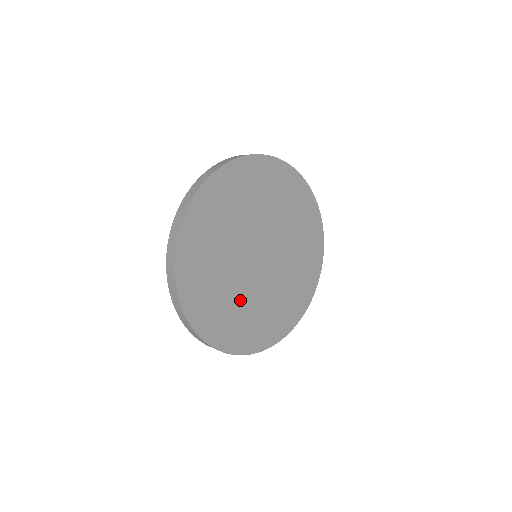
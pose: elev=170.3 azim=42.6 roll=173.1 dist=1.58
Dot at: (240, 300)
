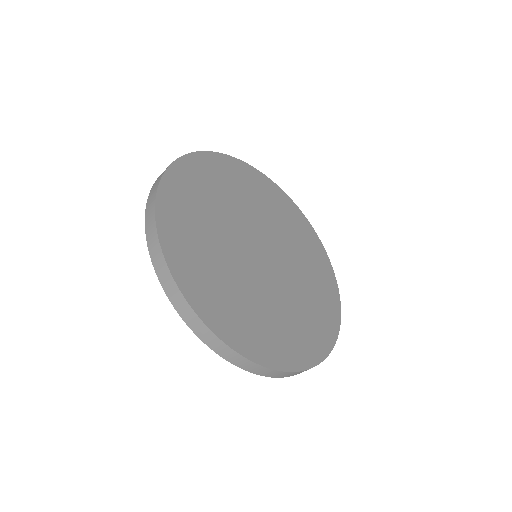
Dot at: (218, 249)
